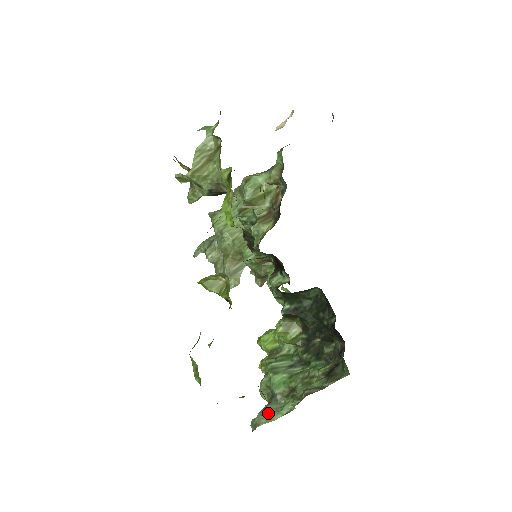
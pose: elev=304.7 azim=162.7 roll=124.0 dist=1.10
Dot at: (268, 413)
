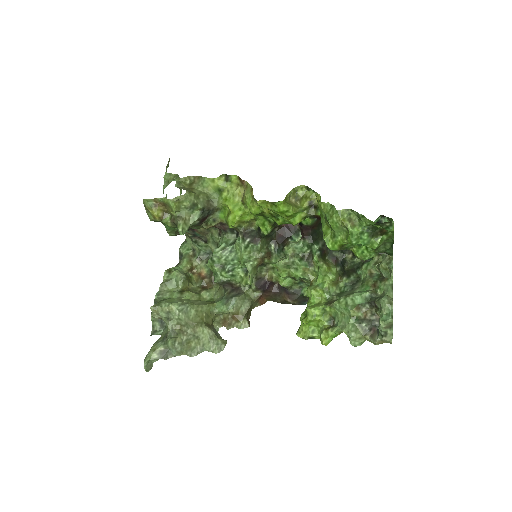
Dot at: (385, 295)
